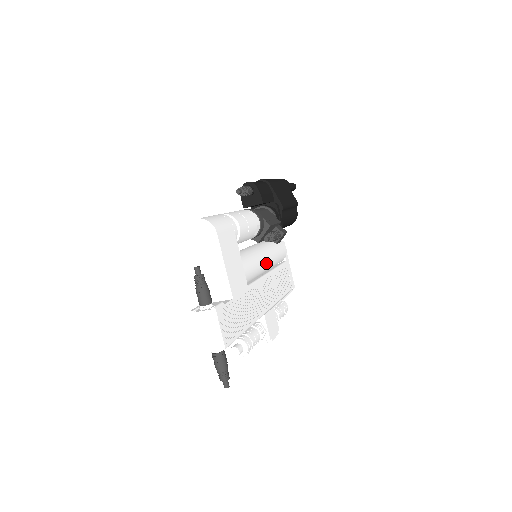
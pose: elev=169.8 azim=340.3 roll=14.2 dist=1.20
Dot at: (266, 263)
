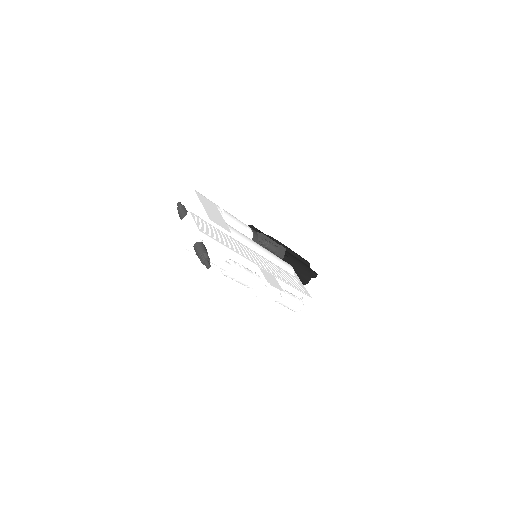
Dot at: (260, 248)
